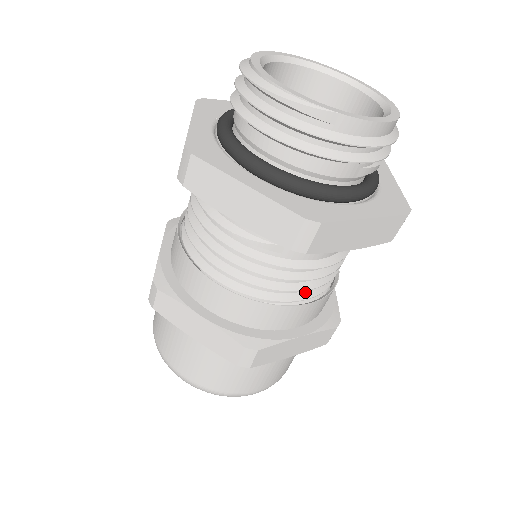
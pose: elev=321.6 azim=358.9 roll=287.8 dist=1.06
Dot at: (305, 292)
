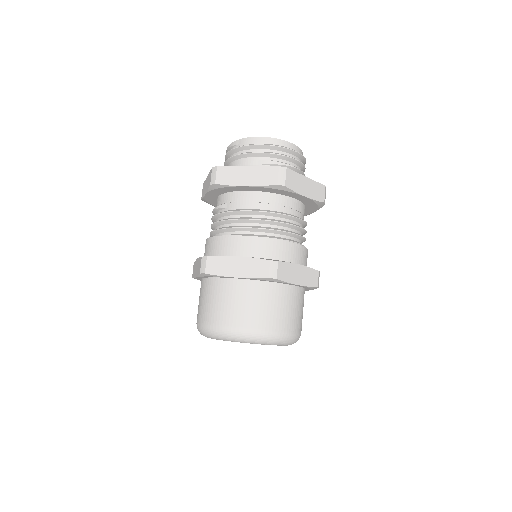
Dot at: (246, 234)
